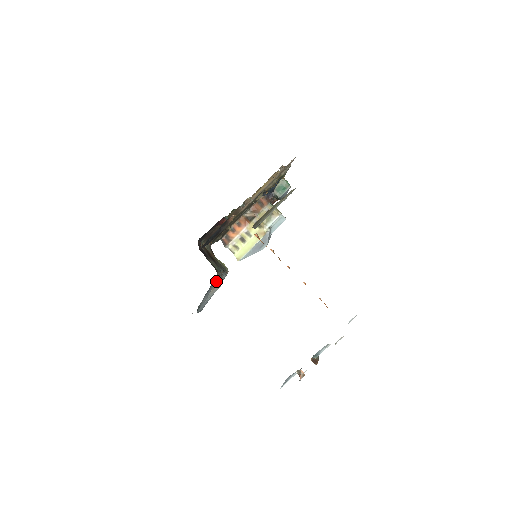
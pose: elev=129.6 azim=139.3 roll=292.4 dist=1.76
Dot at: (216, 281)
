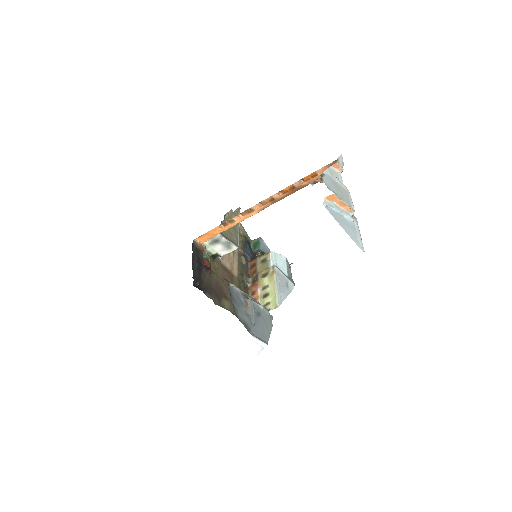
Dot at: (241, 298)
